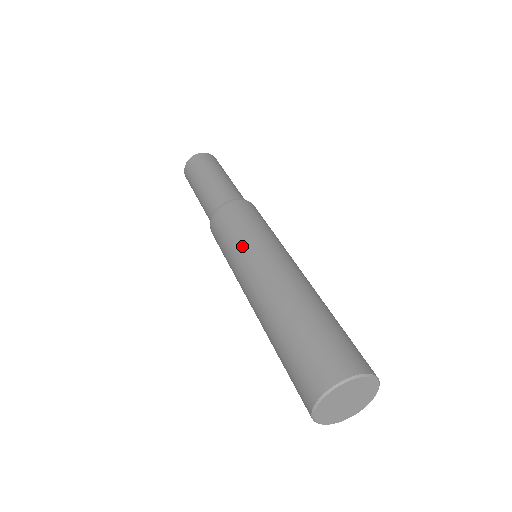
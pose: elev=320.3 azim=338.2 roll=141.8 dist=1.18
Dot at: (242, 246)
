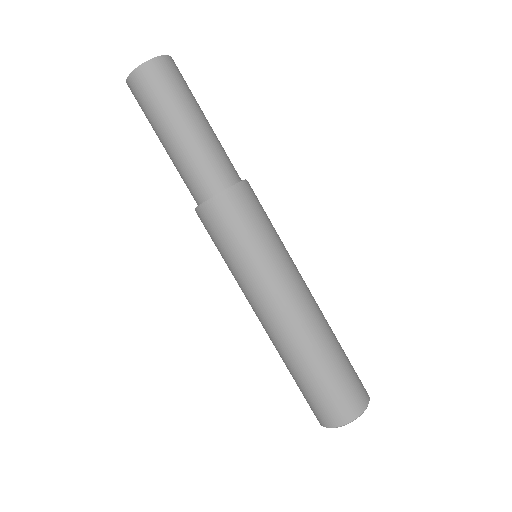
Dot at: occluded
